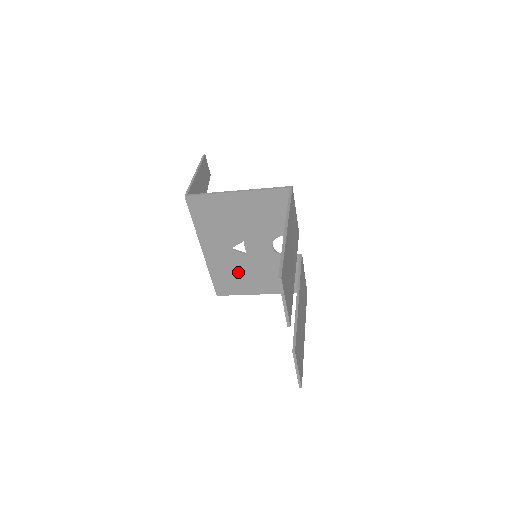
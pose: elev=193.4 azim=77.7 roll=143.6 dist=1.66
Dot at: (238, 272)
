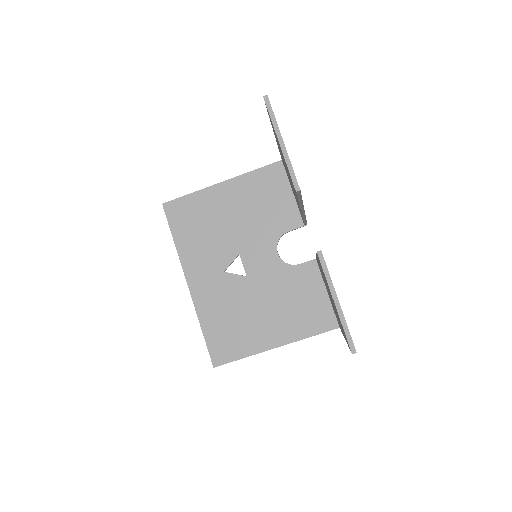
Dot at: (239, 311)
